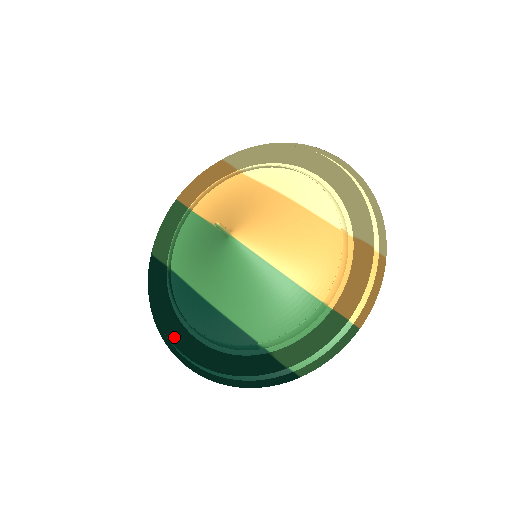
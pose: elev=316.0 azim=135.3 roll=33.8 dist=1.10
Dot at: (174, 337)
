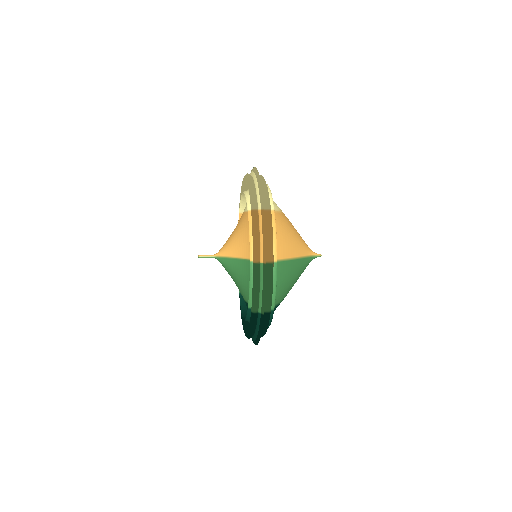
Dot at: occluded
